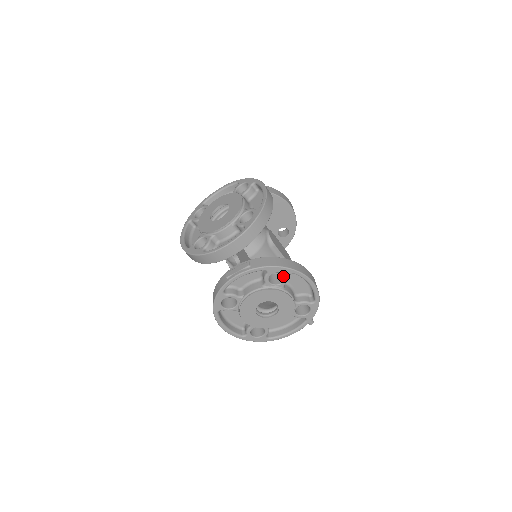
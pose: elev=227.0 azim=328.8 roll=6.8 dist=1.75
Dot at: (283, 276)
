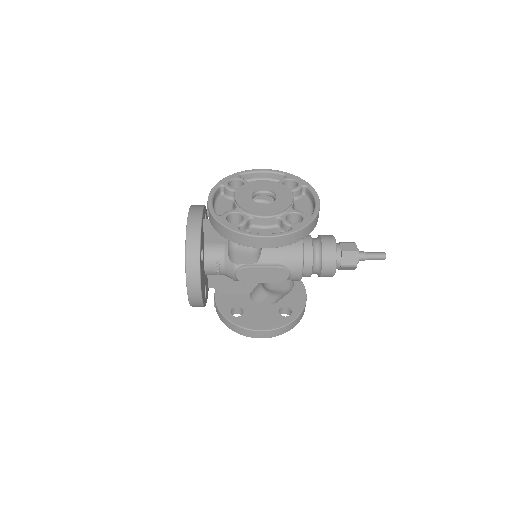
Dot at: occluded
